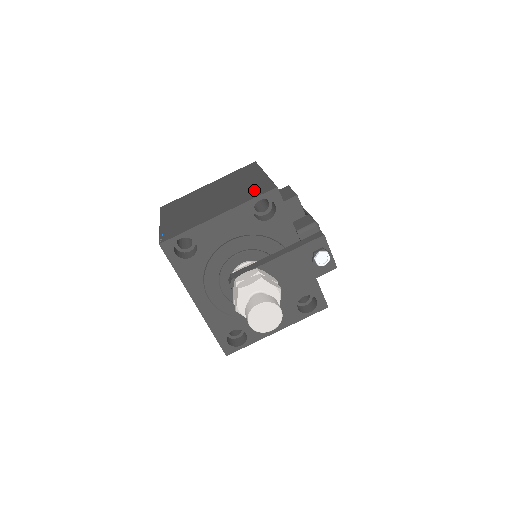
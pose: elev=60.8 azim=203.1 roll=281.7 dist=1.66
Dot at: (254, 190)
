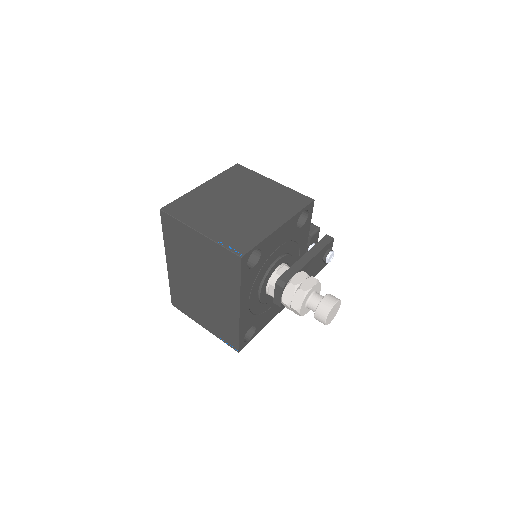
Dot at: (290, 200)
